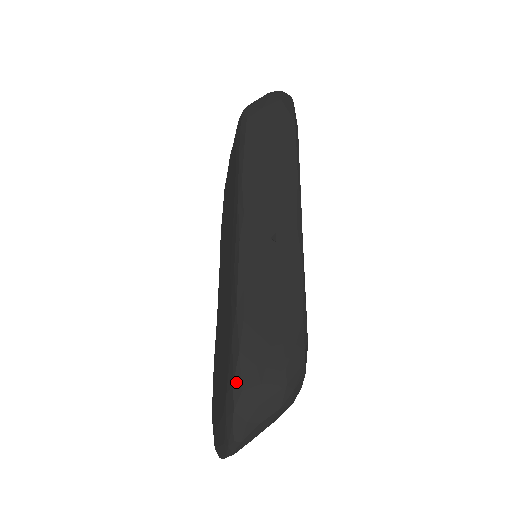
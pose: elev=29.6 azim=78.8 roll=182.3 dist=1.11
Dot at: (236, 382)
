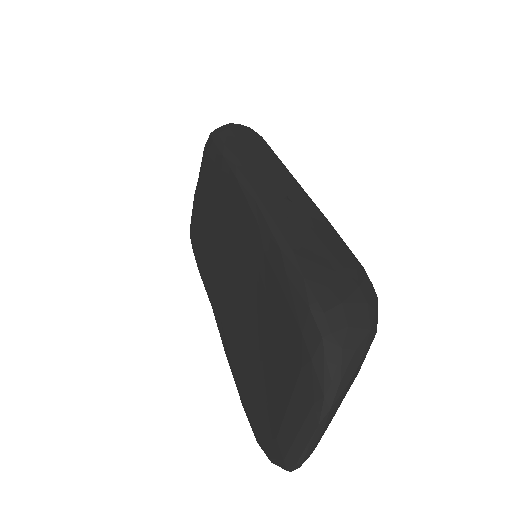
Dot at: (313, 306)
